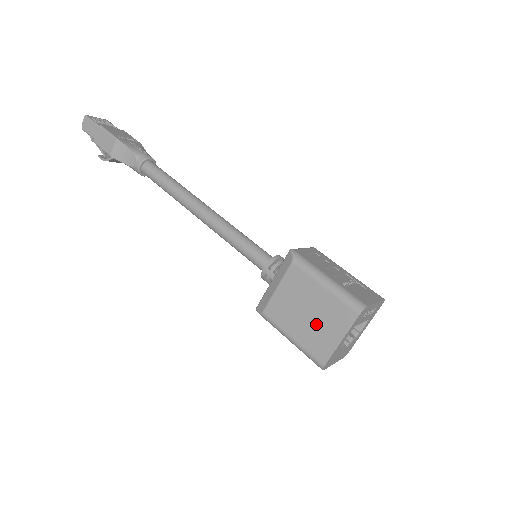
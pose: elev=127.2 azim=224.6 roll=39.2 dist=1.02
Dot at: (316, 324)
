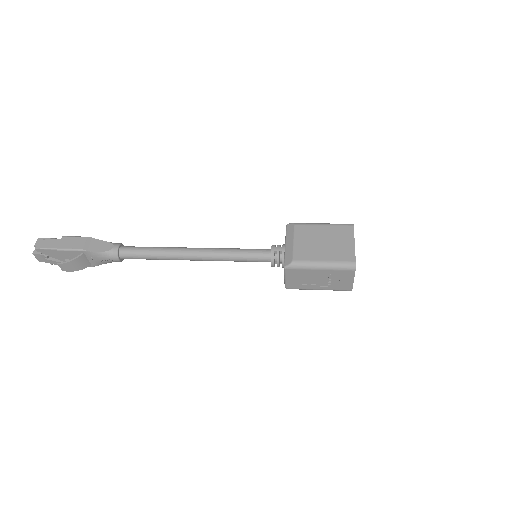
Dot at: (333, 244)
